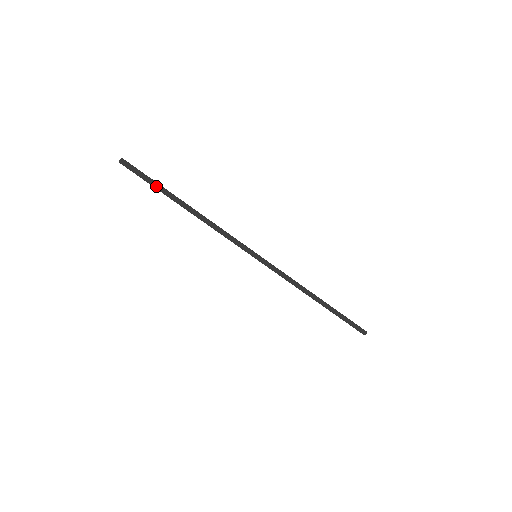
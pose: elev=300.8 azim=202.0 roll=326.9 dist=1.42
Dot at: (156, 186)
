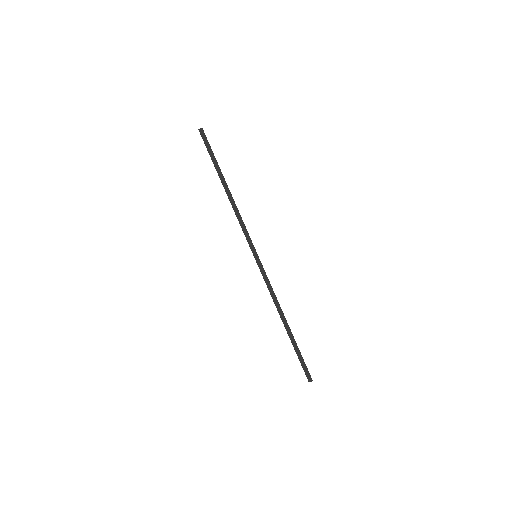
Dot at: (213, 160)
